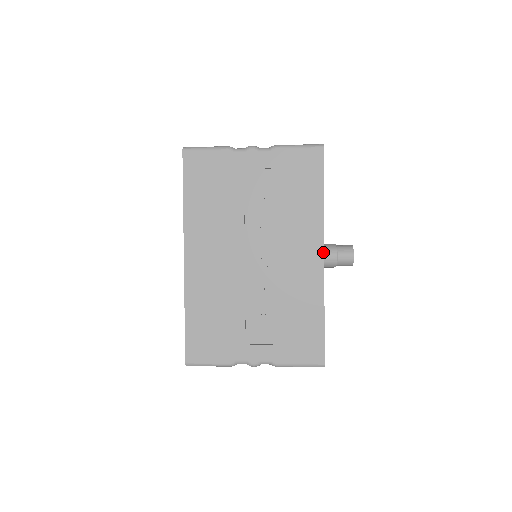
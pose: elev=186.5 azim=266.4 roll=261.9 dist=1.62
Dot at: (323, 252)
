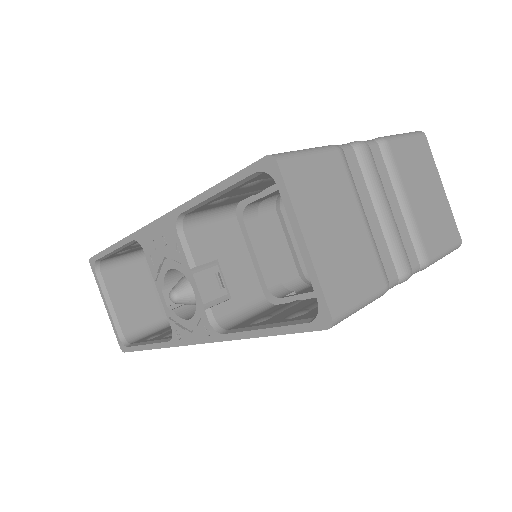
Dot at: occluded
